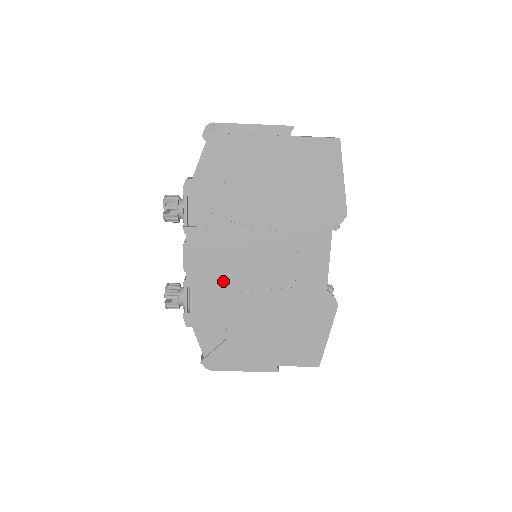
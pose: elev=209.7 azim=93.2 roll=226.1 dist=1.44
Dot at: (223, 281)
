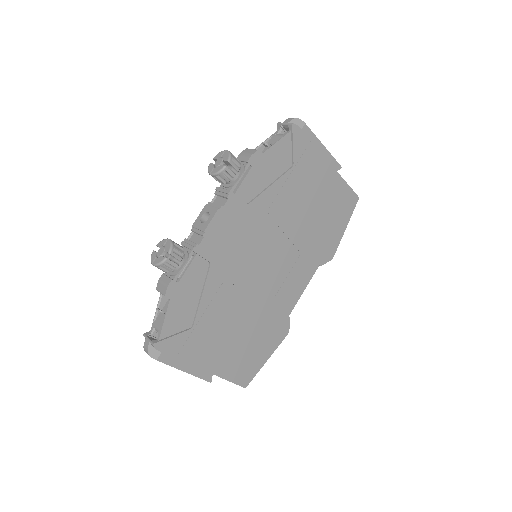
Dot at: (227, 265)
